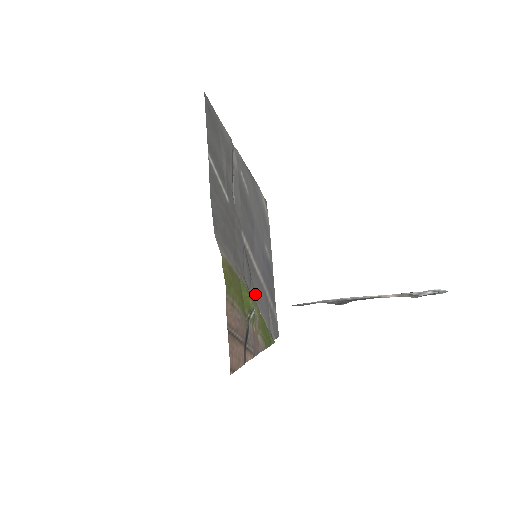
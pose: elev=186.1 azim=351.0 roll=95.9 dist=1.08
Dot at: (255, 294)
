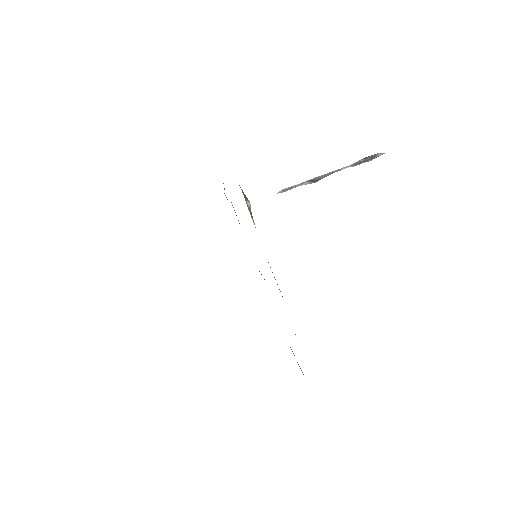
Dot at: occluded
